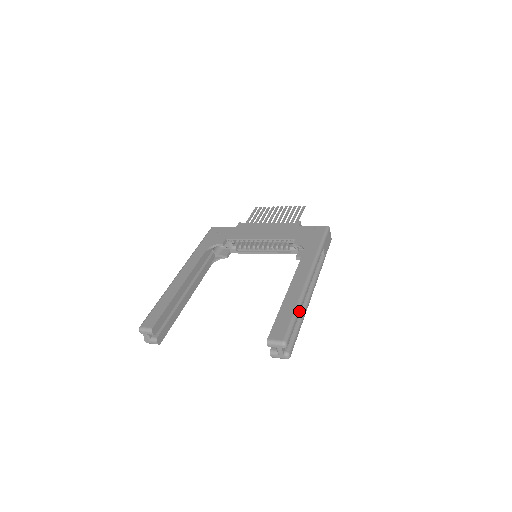
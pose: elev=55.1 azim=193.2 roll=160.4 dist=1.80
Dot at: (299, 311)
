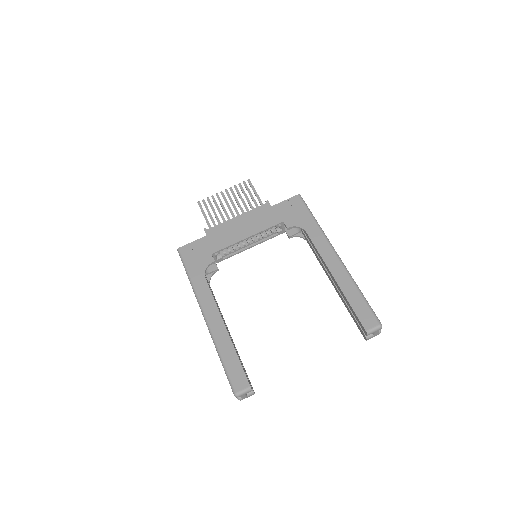
Dot at: (360, 290)
